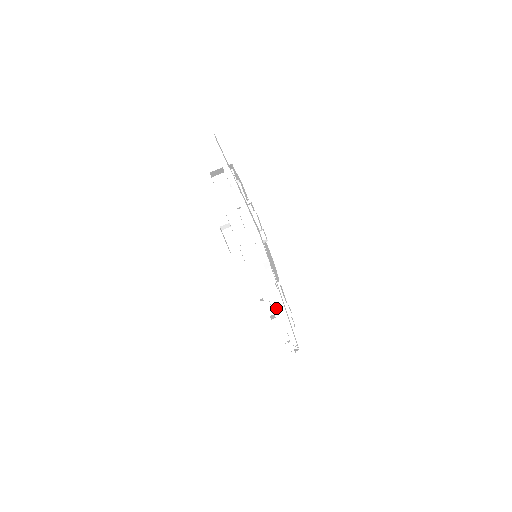
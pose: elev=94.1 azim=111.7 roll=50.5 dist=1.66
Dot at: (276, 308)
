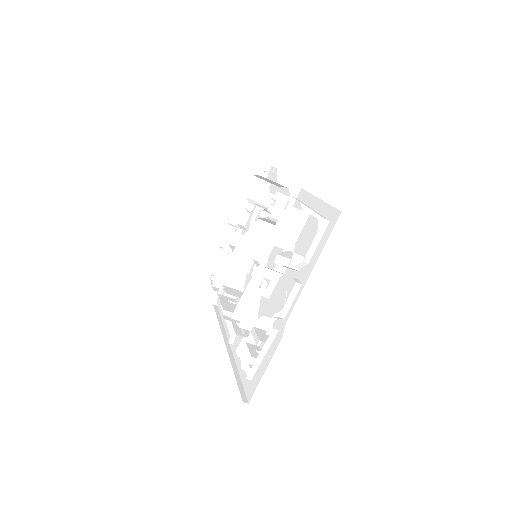
Dot at: occluded
